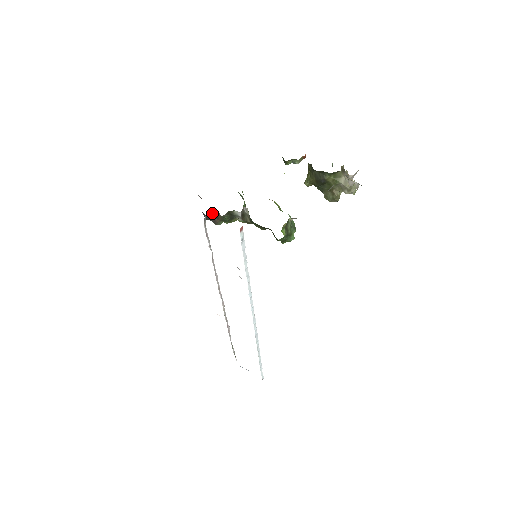
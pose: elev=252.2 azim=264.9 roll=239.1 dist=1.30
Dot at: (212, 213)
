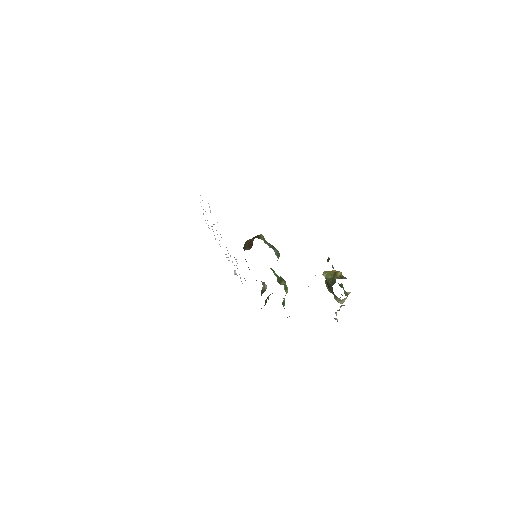
Dot at: occluded
